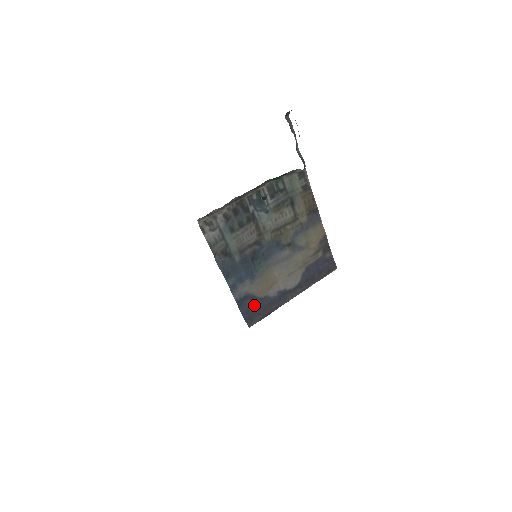
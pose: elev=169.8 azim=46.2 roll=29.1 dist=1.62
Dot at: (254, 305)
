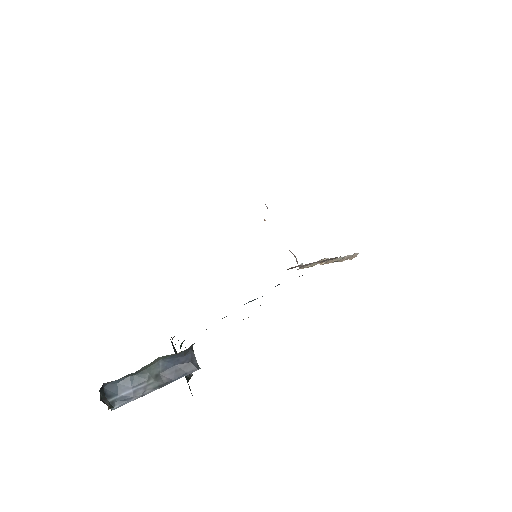
Dot at: occluded
